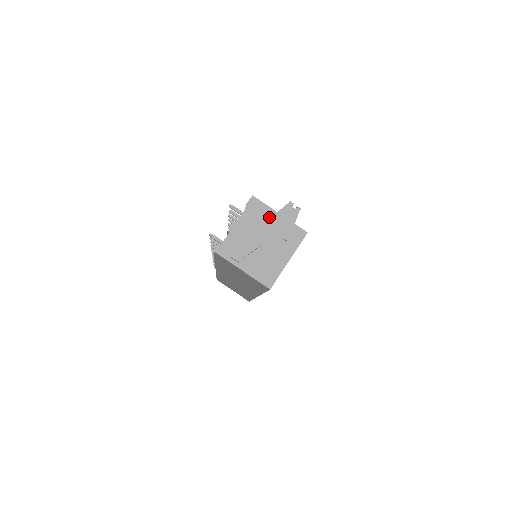
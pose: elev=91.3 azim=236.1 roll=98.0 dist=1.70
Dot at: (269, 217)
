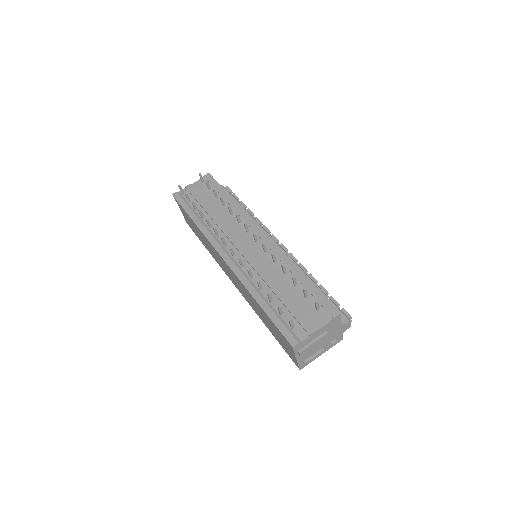
Dot at: (336, 328)
